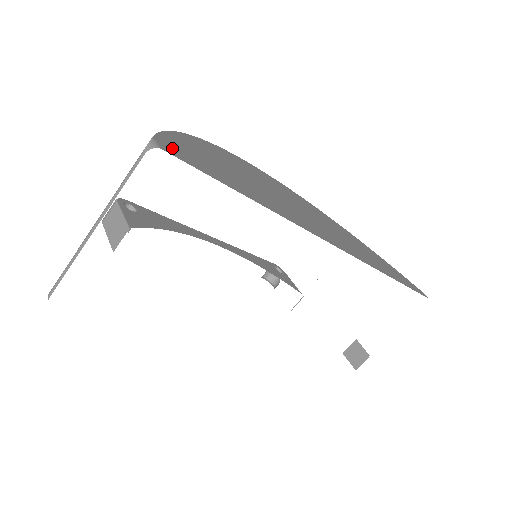
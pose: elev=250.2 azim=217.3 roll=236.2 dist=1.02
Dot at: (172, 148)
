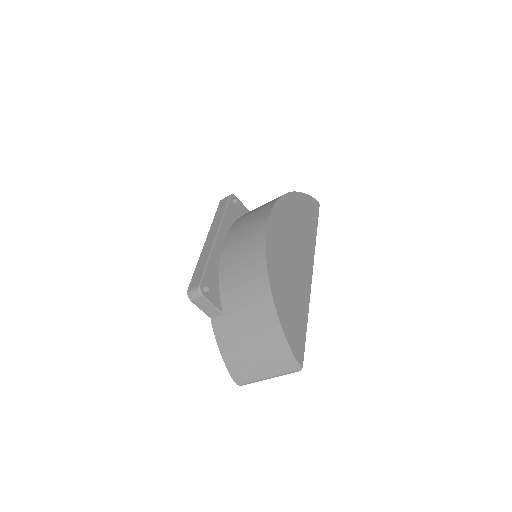
Dot at: (298, 353)
